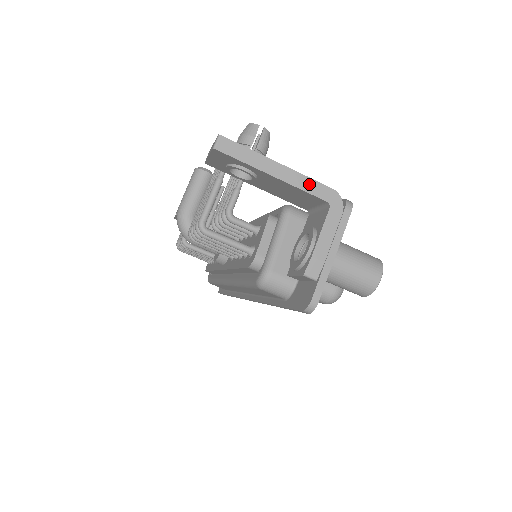
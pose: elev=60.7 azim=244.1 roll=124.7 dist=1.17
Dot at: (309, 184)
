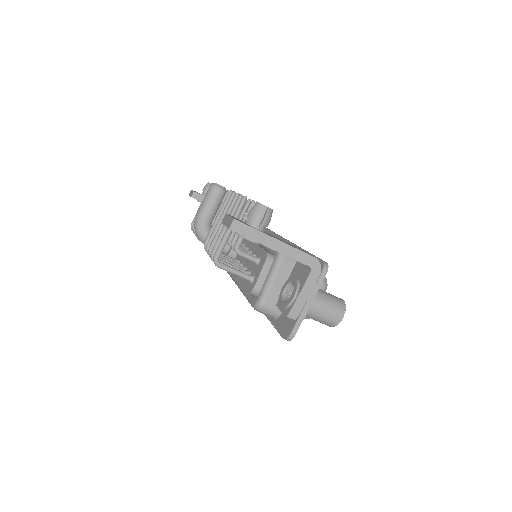
Dot at: (298, 254)
